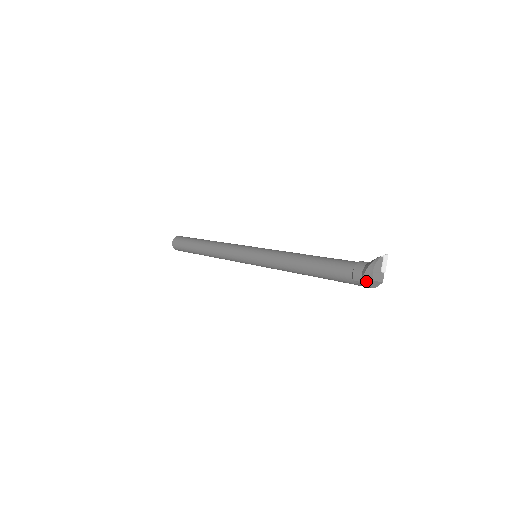
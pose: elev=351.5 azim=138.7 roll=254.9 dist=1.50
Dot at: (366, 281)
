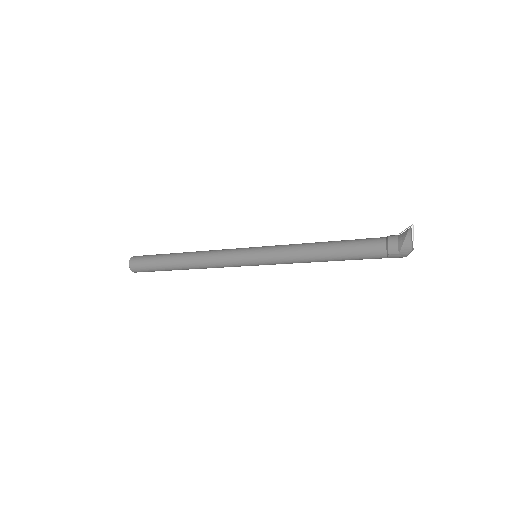
Dot at: (404, 252)
